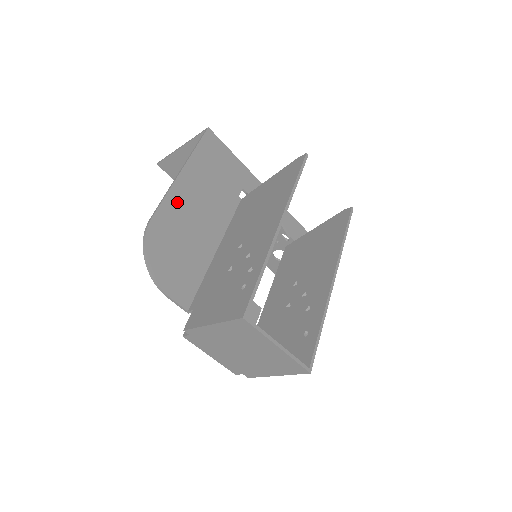
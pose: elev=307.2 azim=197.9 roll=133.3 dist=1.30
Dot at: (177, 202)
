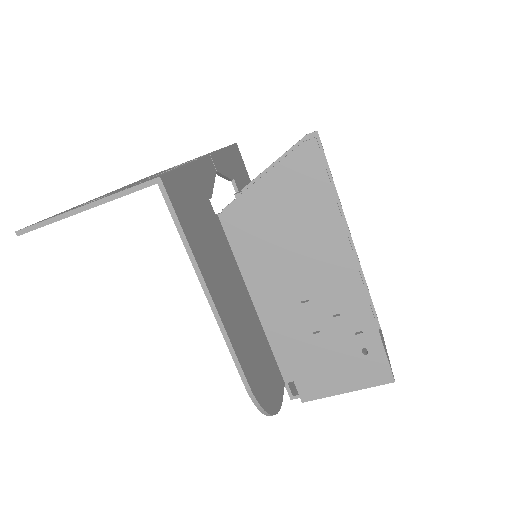
Dot at: (233, 329)
